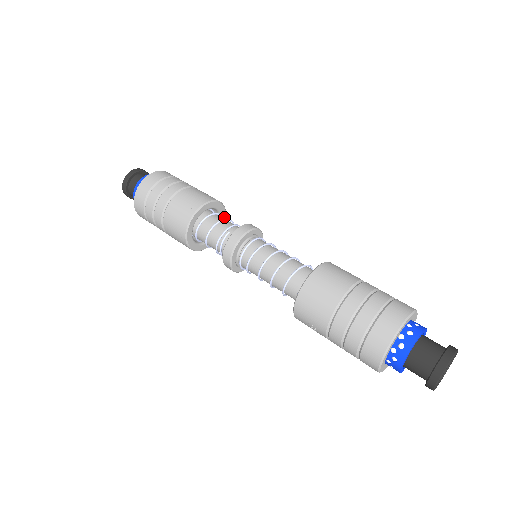
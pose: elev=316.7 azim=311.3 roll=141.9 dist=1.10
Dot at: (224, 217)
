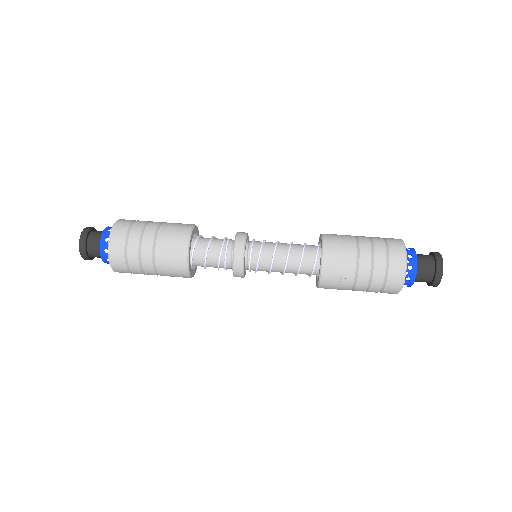
Dot at: occluded
